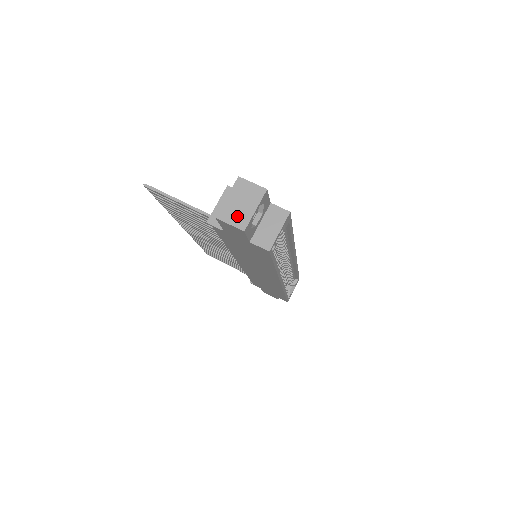
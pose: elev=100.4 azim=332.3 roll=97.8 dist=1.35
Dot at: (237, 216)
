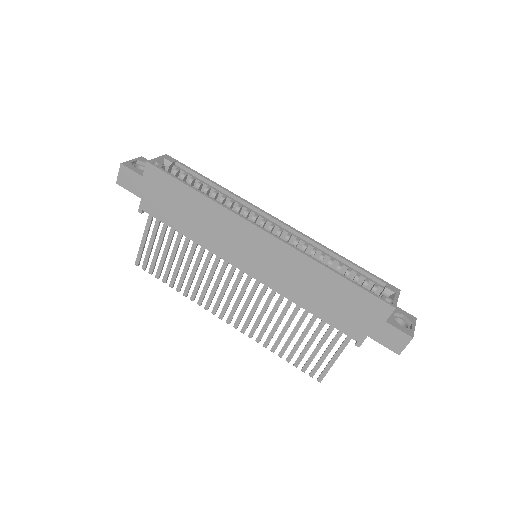
Dot at: occluded
